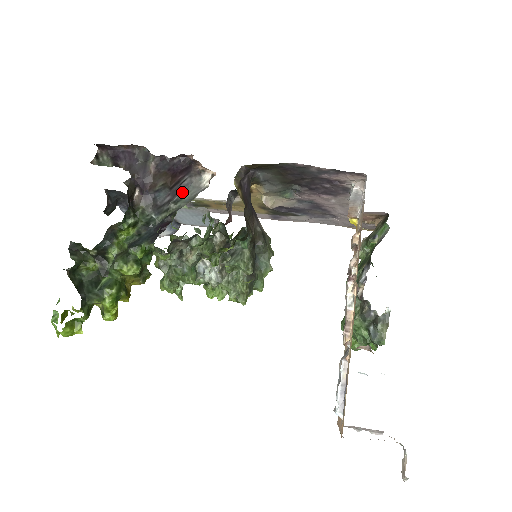
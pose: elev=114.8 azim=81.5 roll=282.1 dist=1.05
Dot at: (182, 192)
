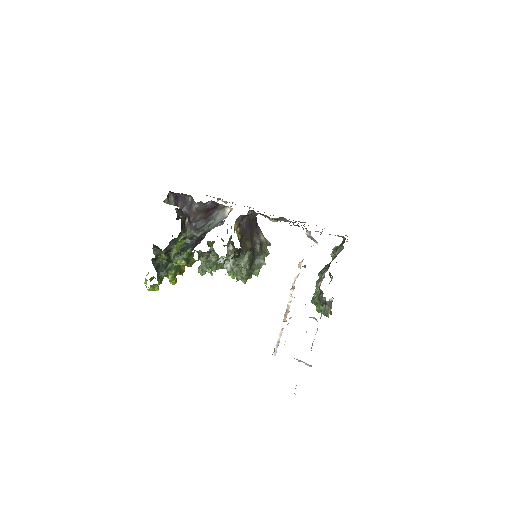
Dot at: (213, 219)
